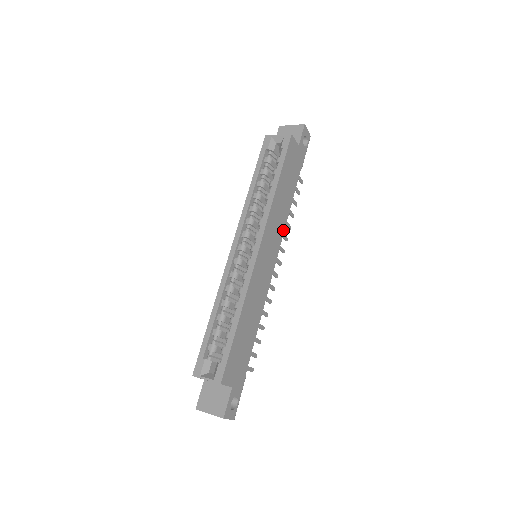
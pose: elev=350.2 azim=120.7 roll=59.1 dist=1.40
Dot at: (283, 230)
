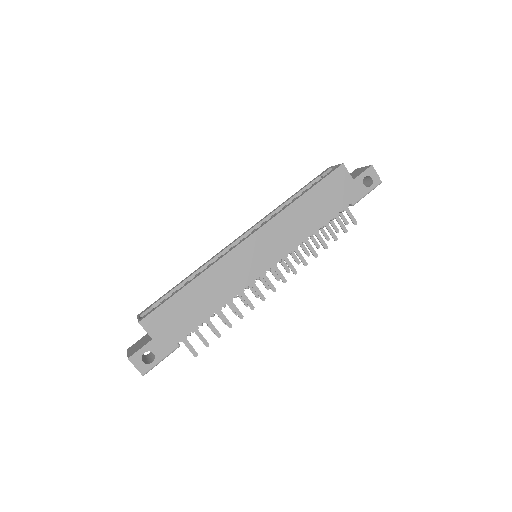
Dot at: (295, 245)
